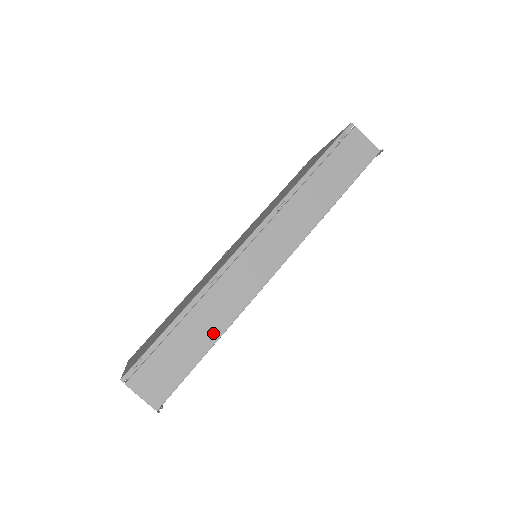
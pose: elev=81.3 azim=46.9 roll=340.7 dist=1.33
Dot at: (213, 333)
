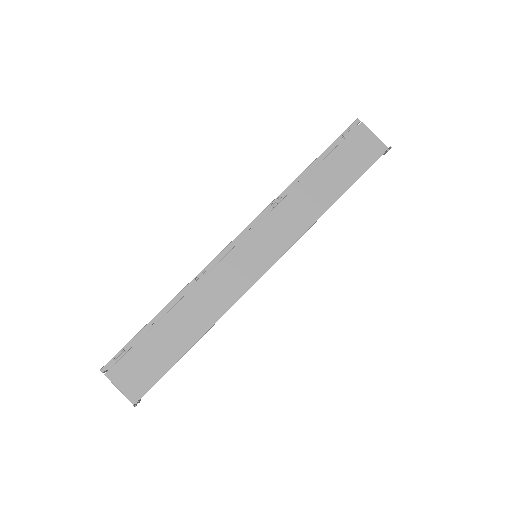
Dot at: (197, 330)
